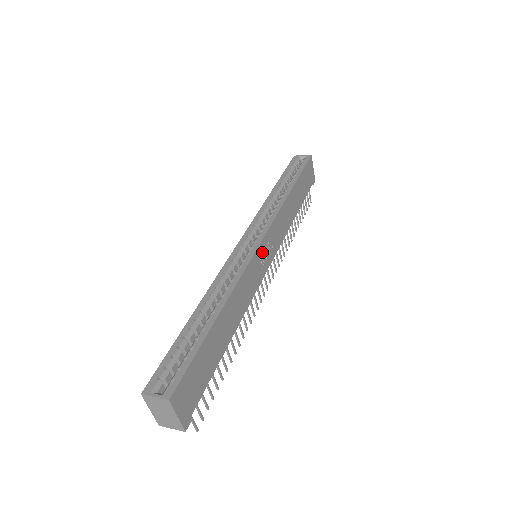
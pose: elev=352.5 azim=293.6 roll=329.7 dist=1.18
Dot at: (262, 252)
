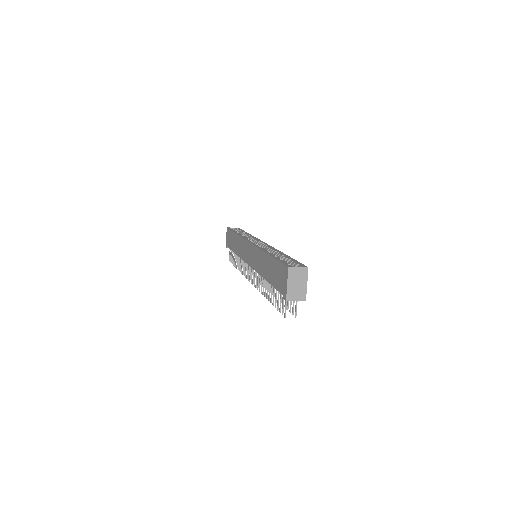
Dot at: occluded
